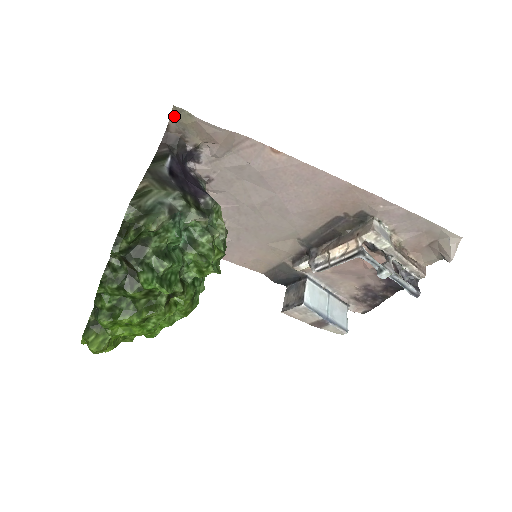
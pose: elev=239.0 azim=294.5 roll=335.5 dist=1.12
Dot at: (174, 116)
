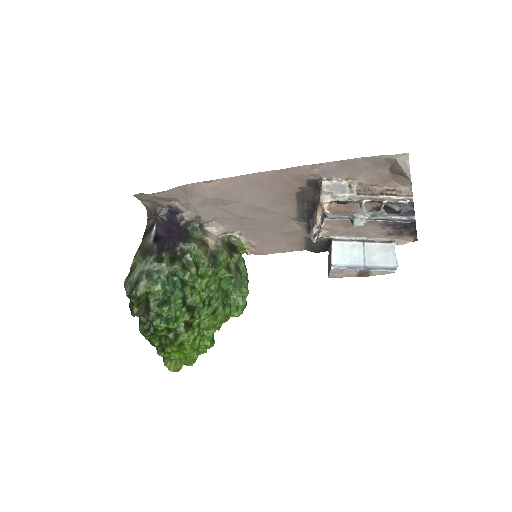
Dot at: (140, 199)
